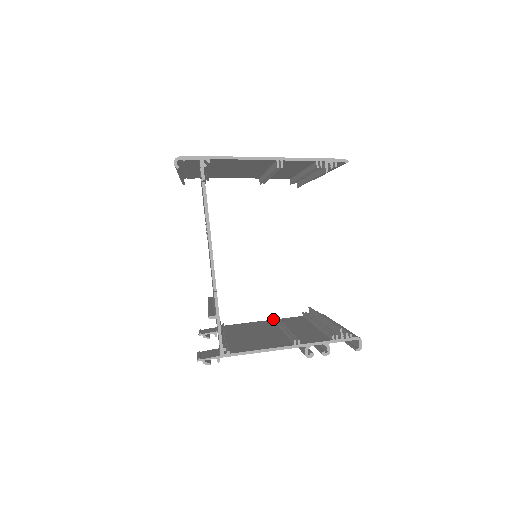
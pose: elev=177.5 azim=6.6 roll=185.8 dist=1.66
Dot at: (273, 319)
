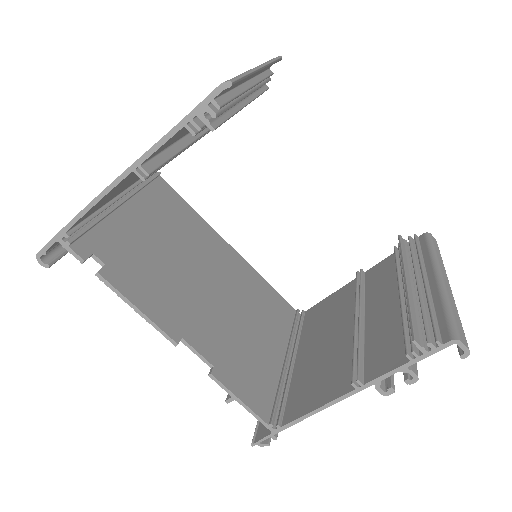
Dot at: occluded
